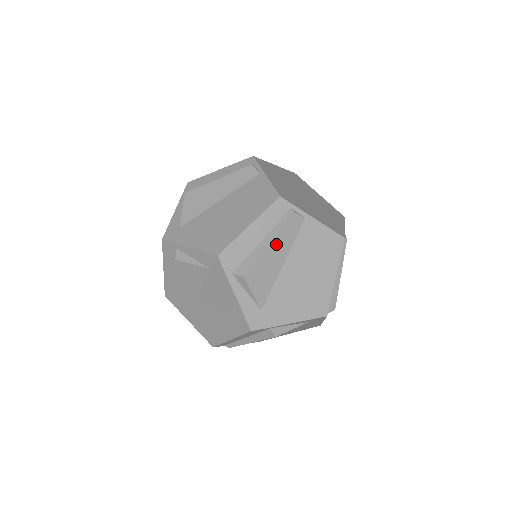
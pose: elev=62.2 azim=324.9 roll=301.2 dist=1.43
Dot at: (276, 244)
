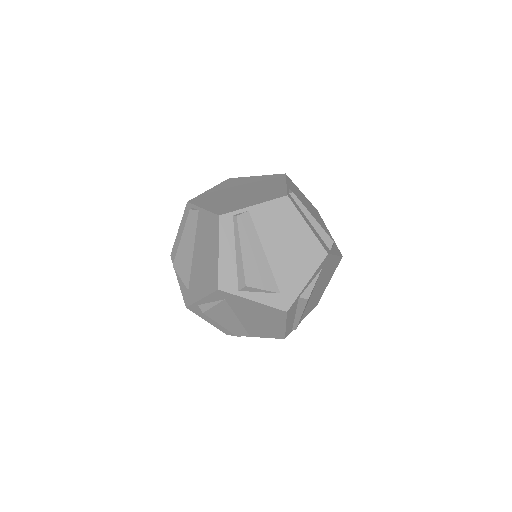
Dot at: (246, 246)
